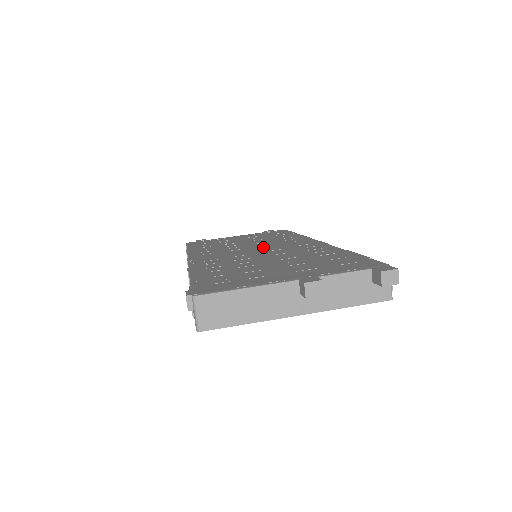
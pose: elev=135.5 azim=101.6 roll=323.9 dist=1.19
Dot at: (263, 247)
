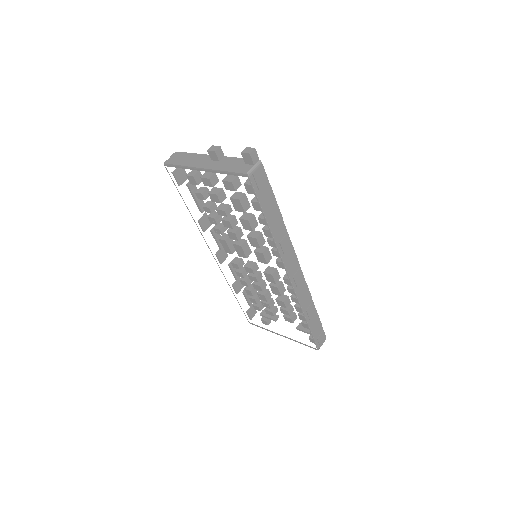
Dot at: occluded
